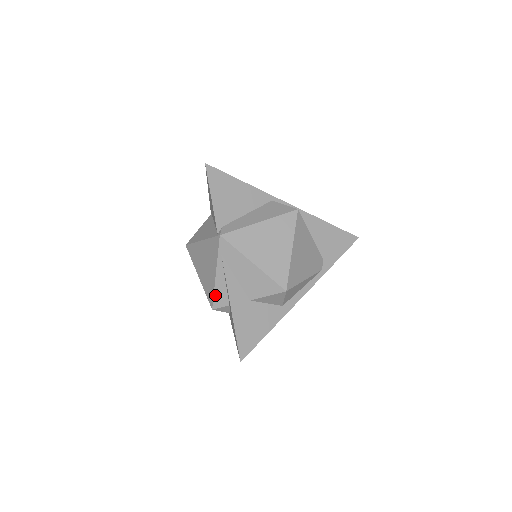
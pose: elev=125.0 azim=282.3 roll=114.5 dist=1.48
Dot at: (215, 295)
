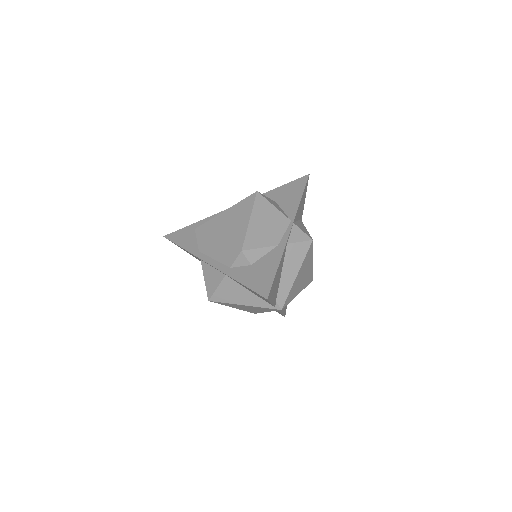
Dot at: occluded
